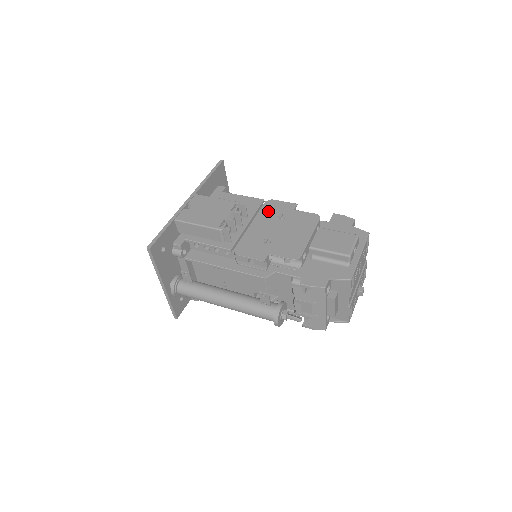
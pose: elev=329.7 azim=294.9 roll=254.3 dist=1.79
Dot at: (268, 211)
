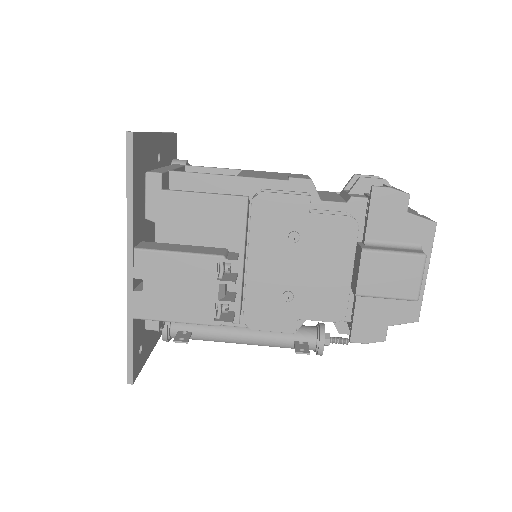
Dot at: (266, 226)
